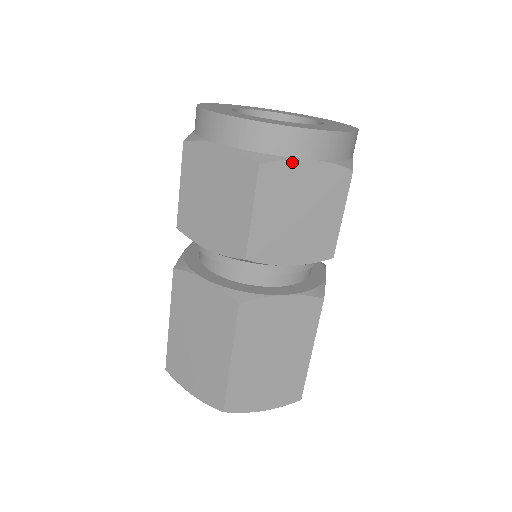
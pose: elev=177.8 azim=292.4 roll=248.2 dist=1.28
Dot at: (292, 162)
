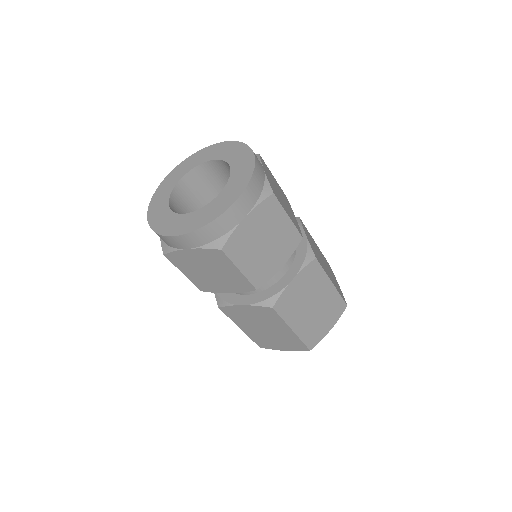
Dot at: (179, 251)
